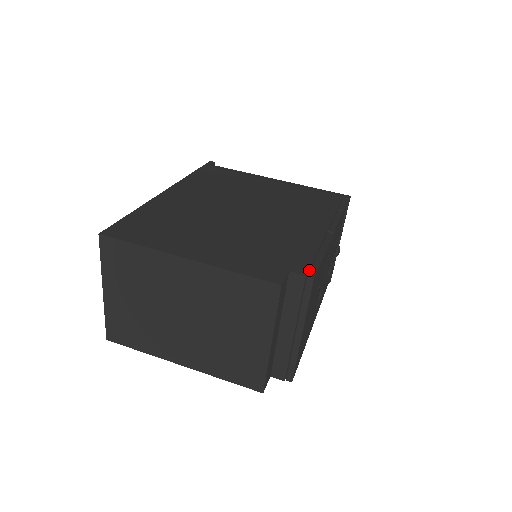
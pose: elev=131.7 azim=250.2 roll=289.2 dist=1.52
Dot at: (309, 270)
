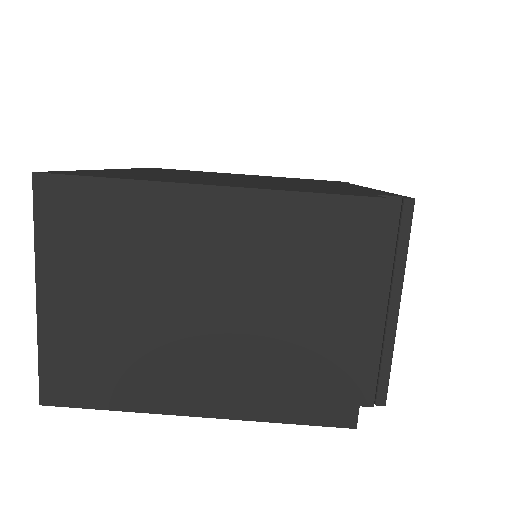
Dot at: occluded
